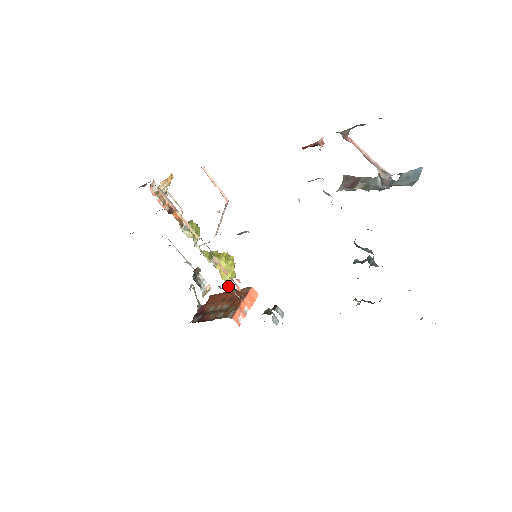
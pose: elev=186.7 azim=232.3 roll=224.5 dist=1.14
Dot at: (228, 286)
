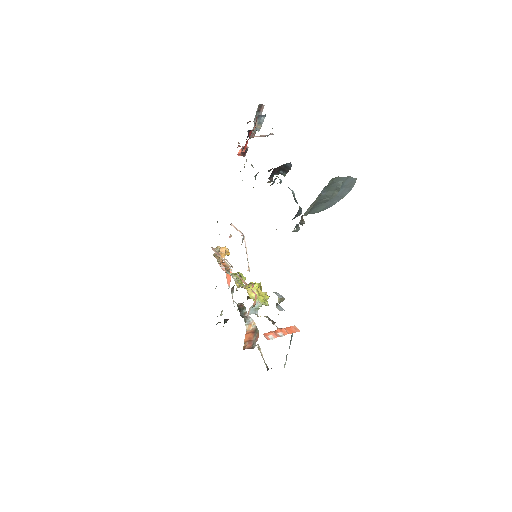
Dot at: occluded
